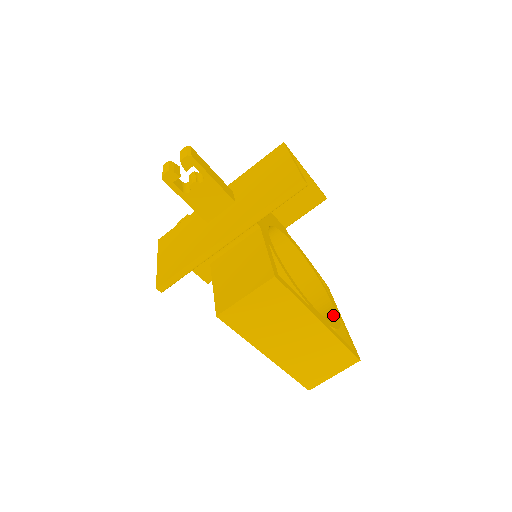
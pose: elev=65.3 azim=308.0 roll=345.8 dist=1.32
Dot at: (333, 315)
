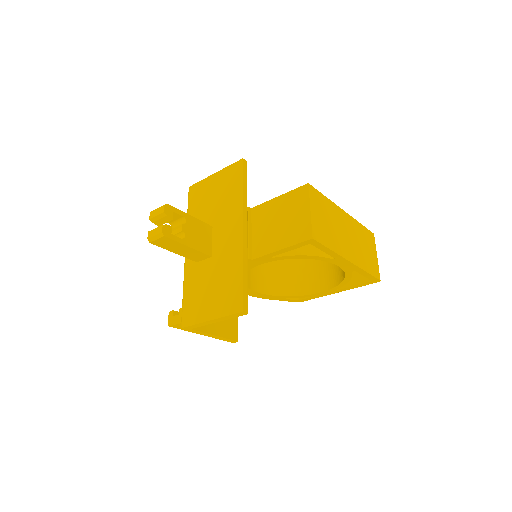
Dot at: occluded
